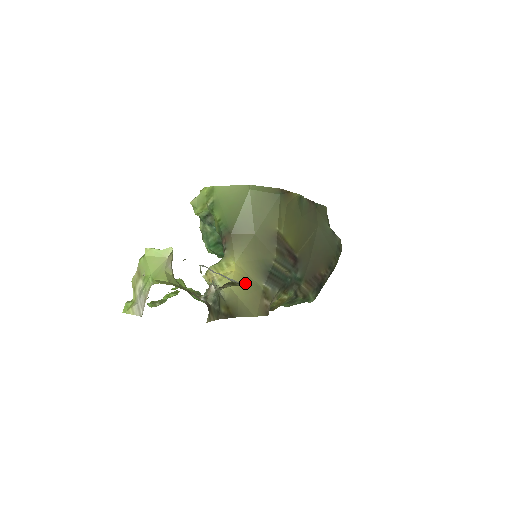
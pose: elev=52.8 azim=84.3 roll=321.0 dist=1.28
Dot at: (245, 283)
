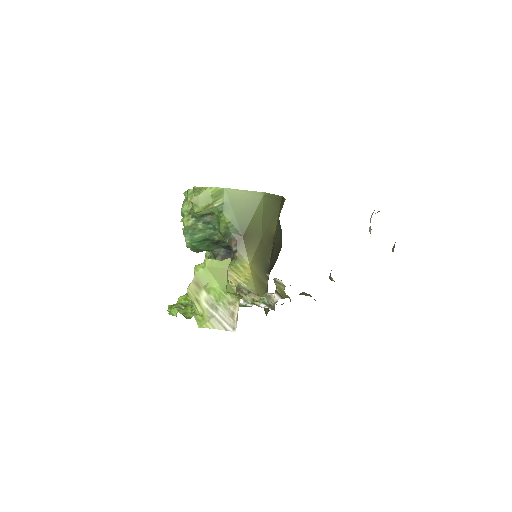
Dot at: (259, 283)
